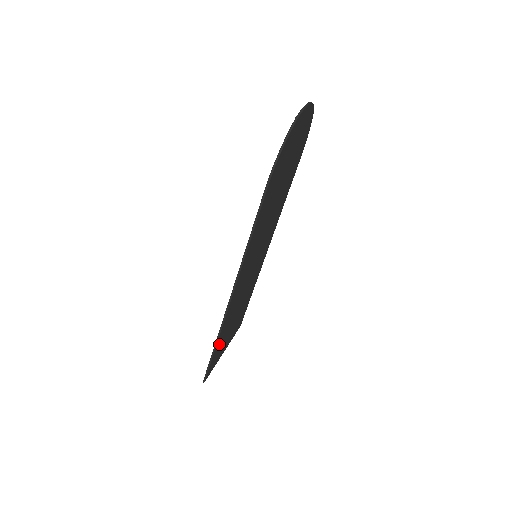
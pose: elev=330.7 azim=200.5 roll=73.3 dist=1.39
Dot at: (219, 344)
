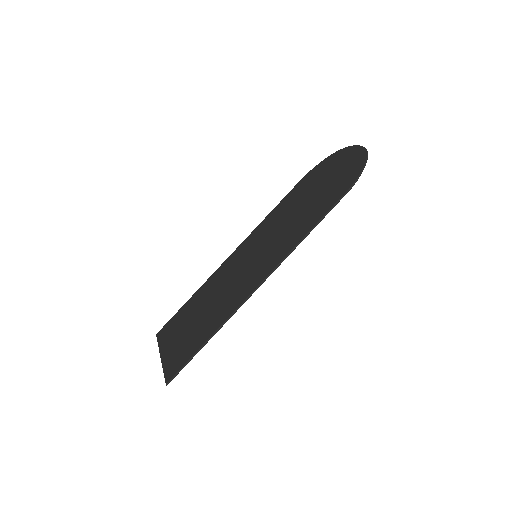
Dot at: (201, 340)
